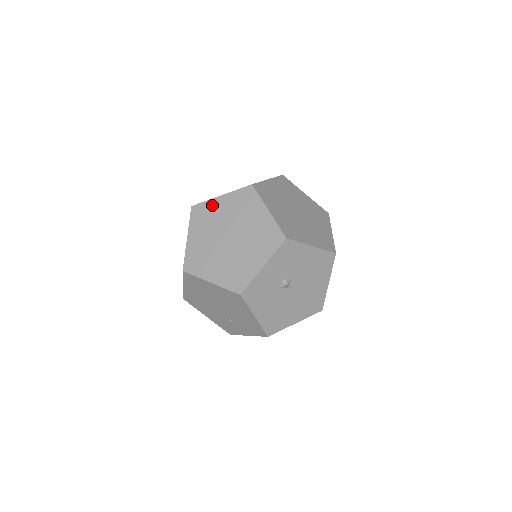
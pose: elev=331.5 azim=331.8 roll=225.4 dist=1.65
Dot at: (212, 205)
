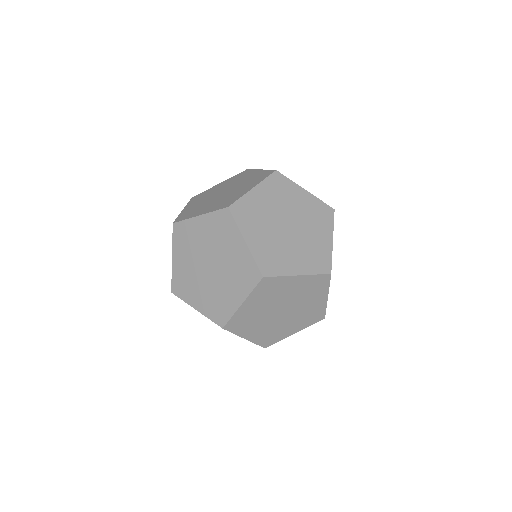
Dot at: (234, 234)
